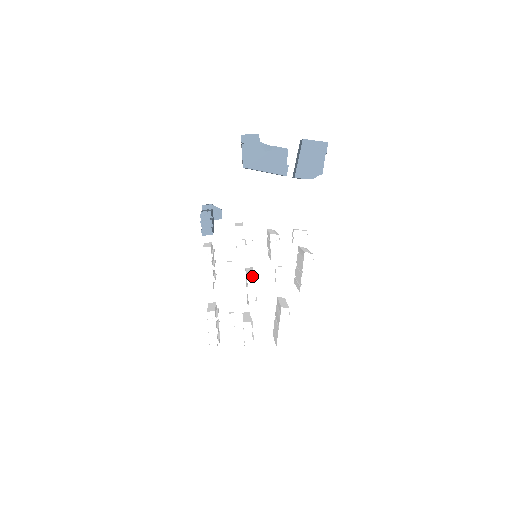
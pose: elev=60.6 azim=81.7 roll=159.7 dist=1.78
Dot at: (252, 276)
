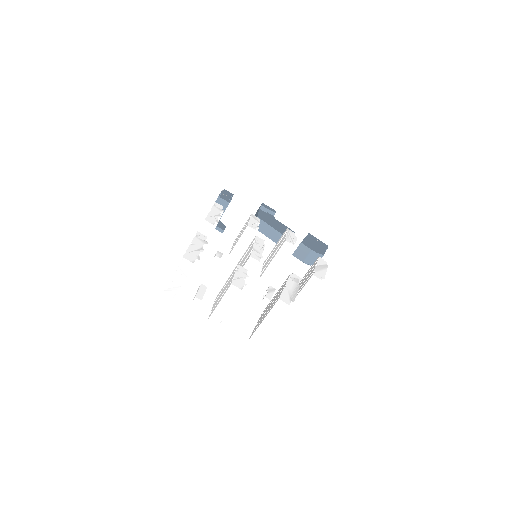
Dot at: (262, 240)
